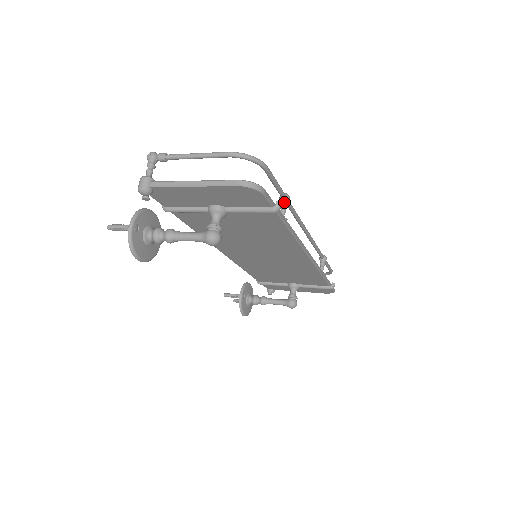
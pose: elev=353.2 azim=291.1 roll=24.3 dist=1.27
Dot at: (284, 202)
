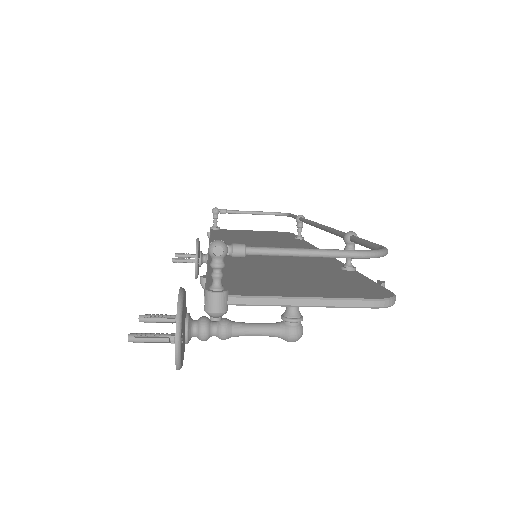
Dot at: (353, 246)
